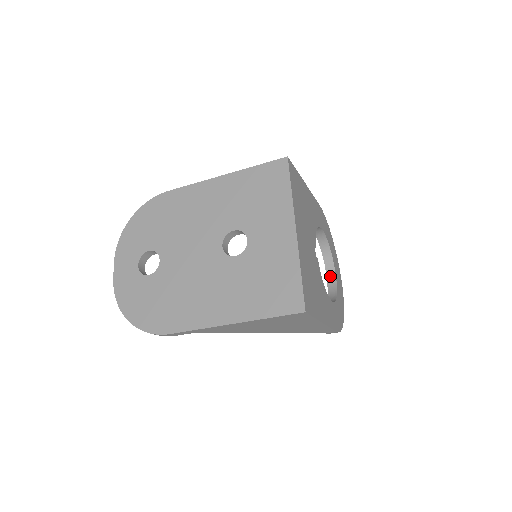
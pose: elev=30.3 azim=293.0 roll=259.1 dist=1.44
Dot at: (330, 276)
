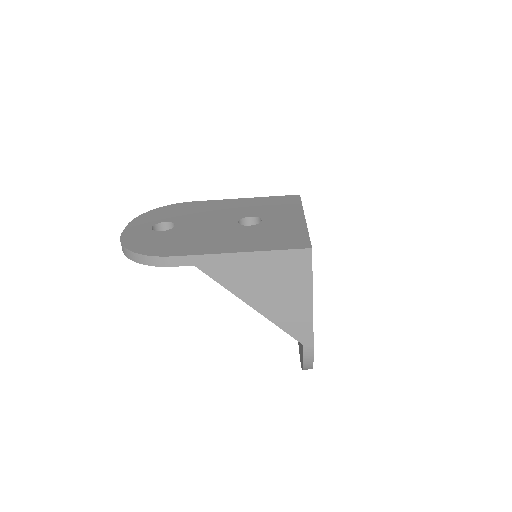
Dot at: occluded
